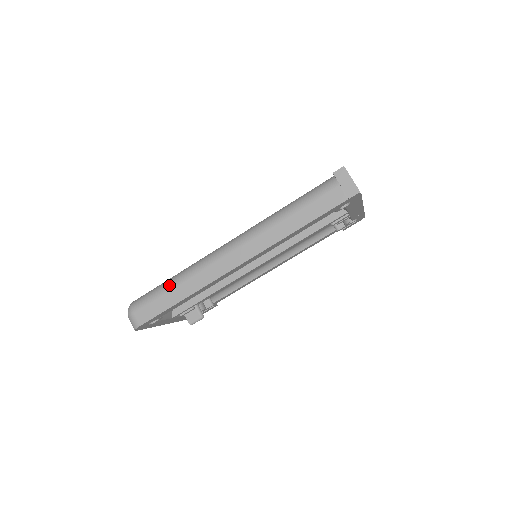
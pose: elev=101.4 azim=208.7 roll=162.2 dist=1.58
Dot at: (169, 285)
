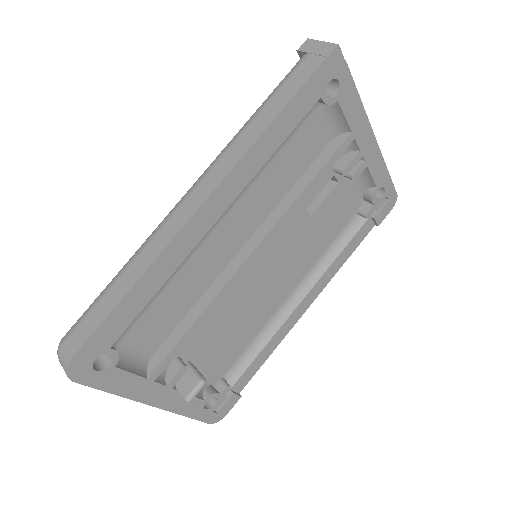
Dot at: (112, 279)
